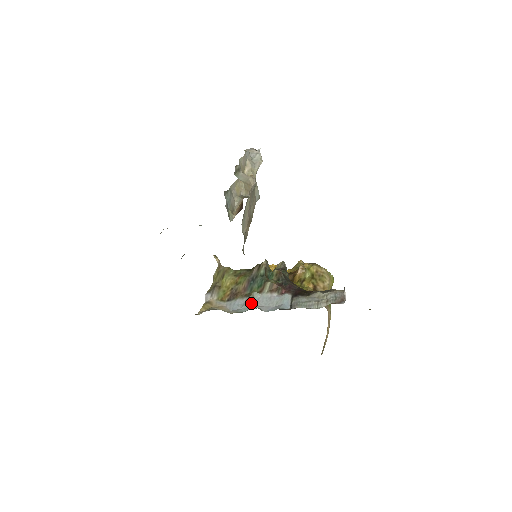
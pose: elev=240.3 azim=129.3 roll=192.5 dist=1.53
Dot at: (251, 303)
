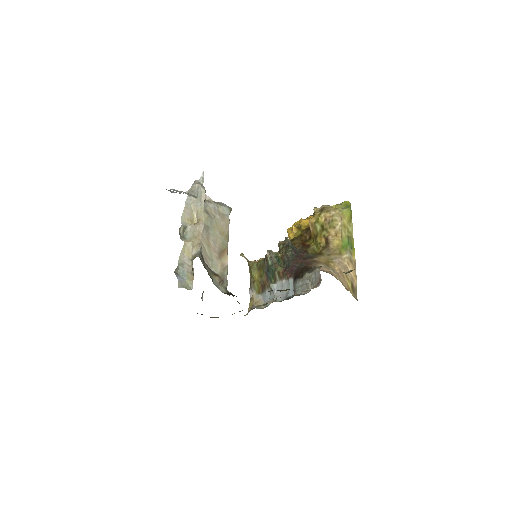
Dot at: (272, 294)
